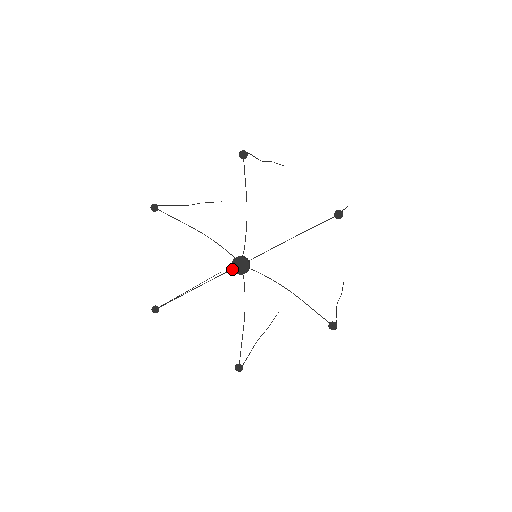
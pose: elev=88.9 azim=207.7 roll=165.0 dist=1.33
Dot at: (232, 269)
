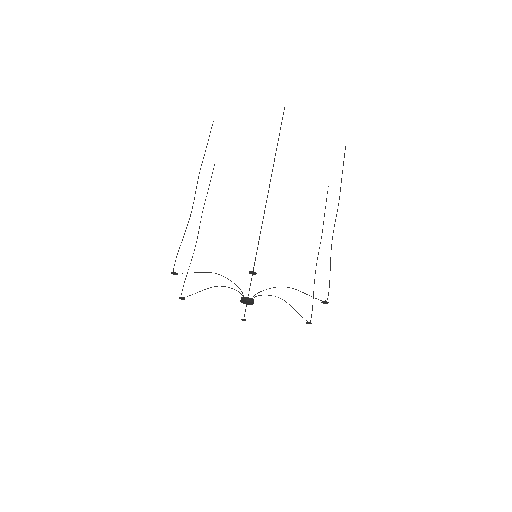
Dot at: occluded
